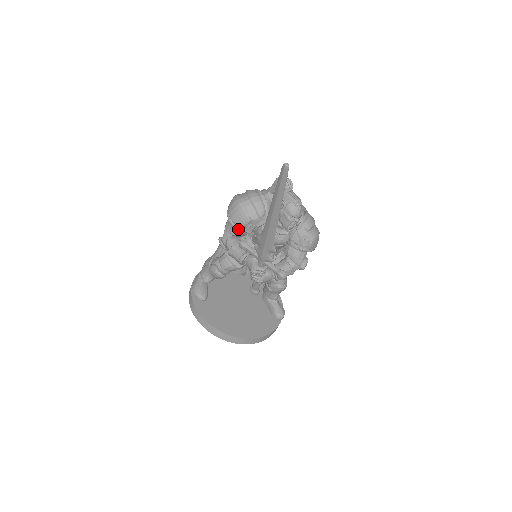
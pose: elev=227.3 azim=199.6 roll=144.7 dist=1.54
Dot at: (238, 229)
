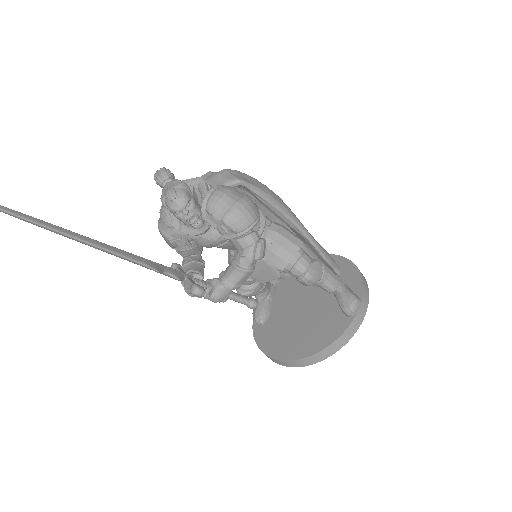
Dot at: (179, 249)
